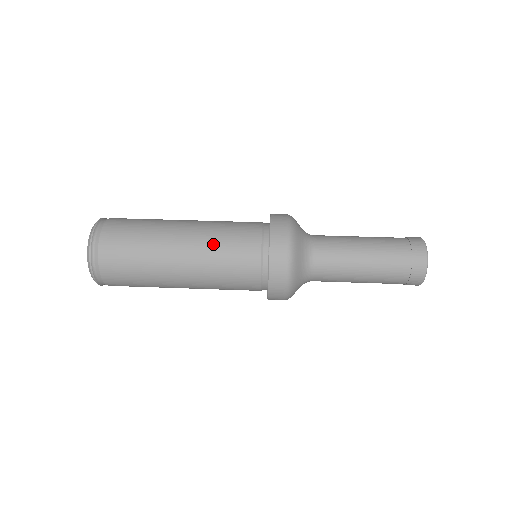
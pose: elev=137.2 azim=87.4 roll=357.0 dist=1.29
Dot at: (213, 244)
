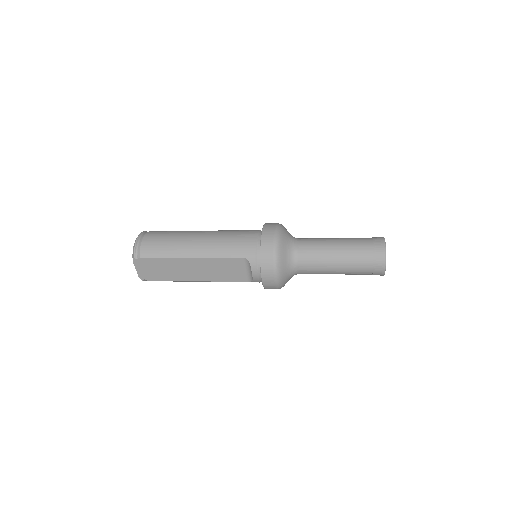
Dot at: occluded
